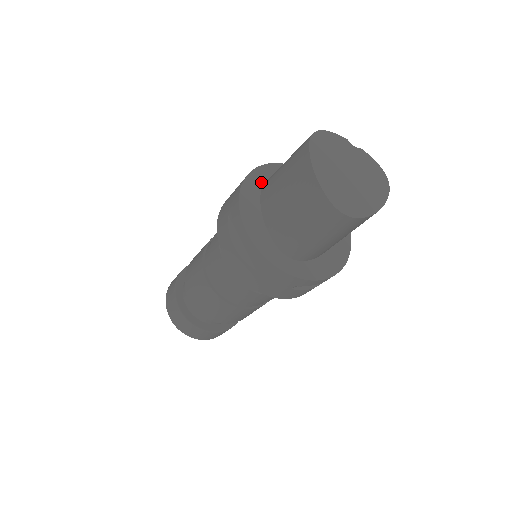
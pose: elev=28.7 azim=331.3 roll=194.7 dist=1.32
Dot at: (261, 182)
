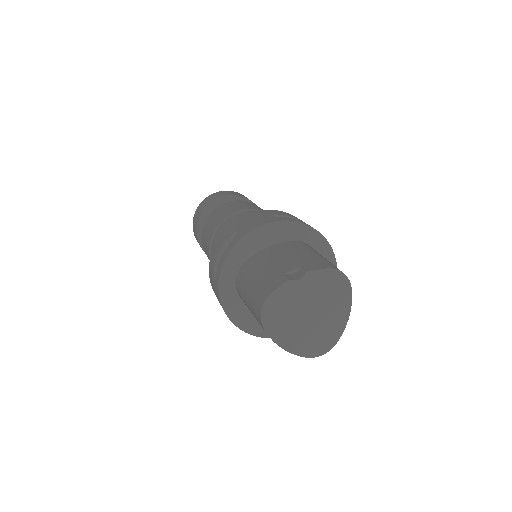
Dot at: (232, 285)
